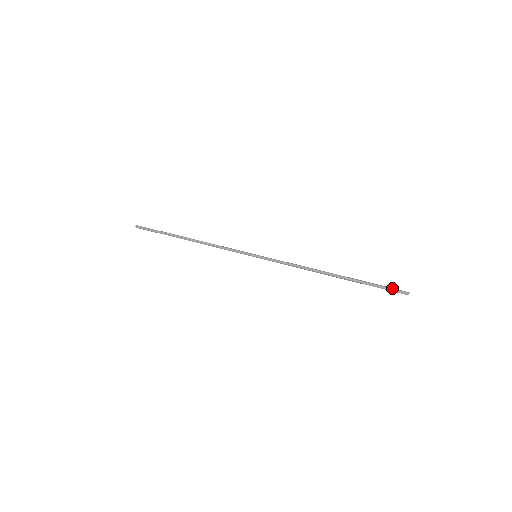
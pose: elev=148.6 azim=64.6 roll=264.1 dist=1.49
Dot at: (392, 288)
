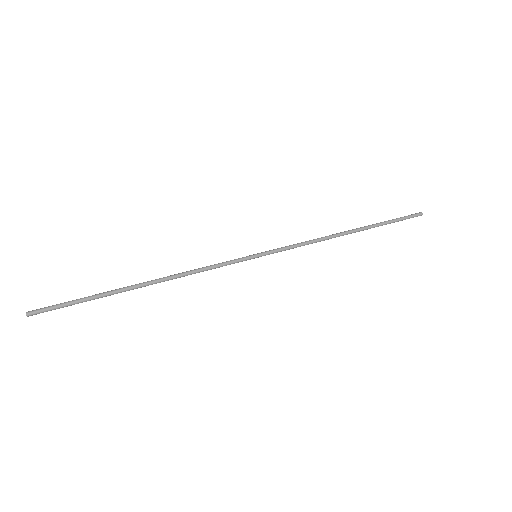
Dot at: (407, 216)
